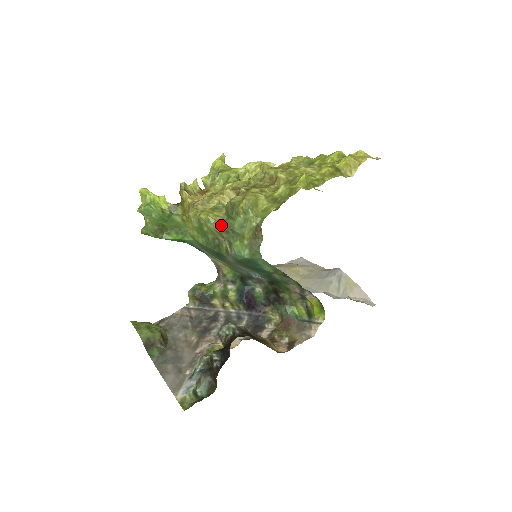
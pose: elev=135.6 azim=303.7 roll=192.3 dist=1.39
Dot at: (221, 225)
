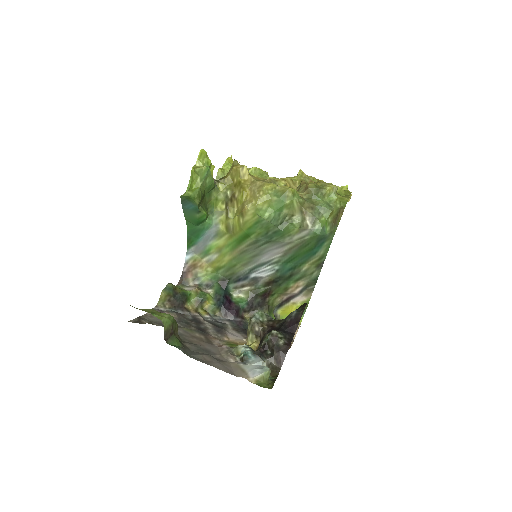
Dot at: (306, 201)
